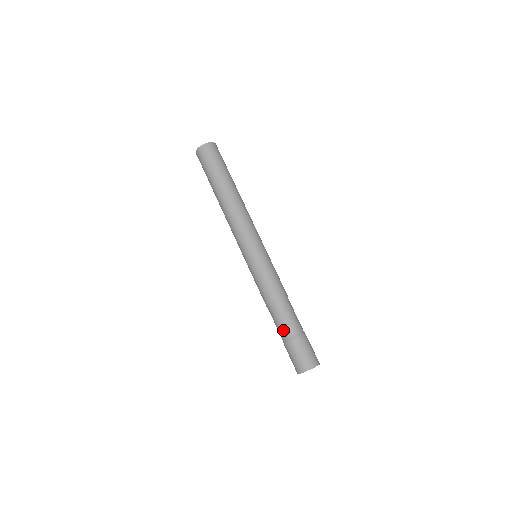
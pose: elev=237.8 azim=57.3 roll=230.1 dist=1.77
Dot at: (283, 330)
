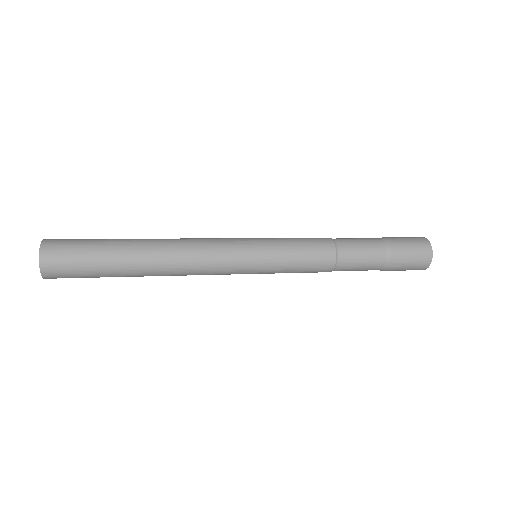
Dot at: (374, 258)
